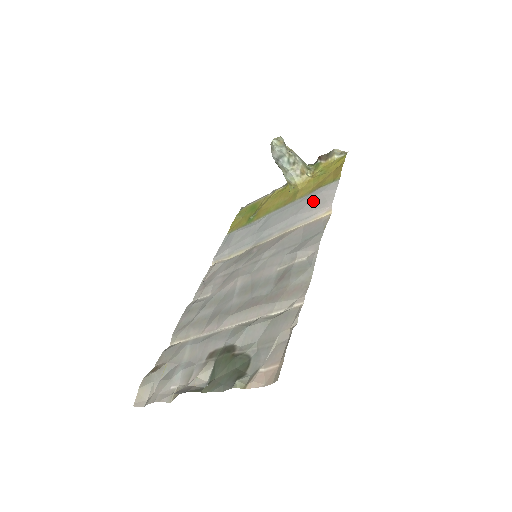
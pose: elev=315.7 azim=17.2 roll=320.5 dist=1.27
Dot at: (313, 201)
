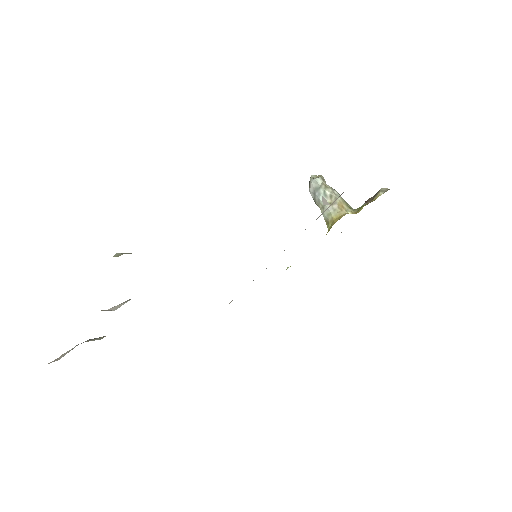
Dot at: occluded
